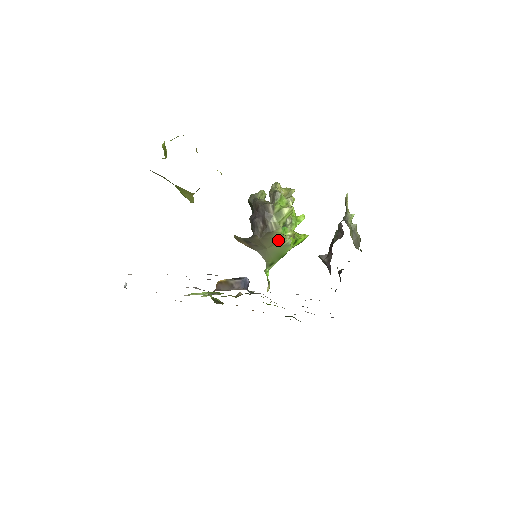
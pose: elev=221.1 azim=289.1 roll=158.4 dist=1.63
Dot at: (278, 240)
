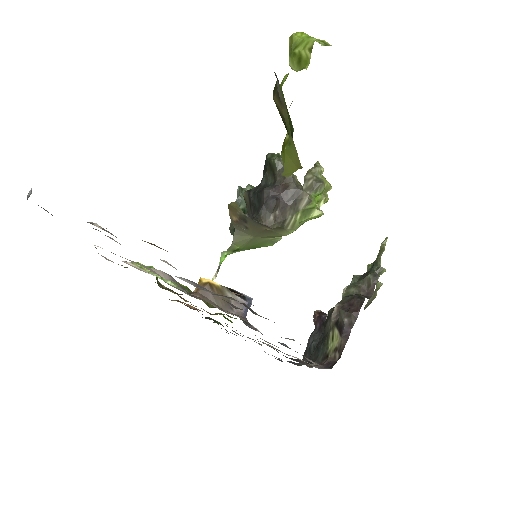
Dot at: (275, 236)
